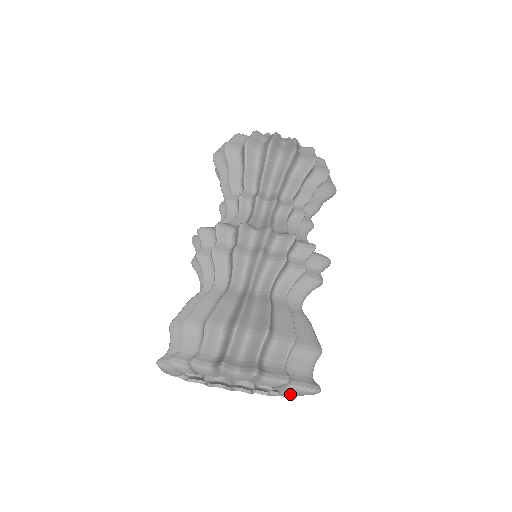
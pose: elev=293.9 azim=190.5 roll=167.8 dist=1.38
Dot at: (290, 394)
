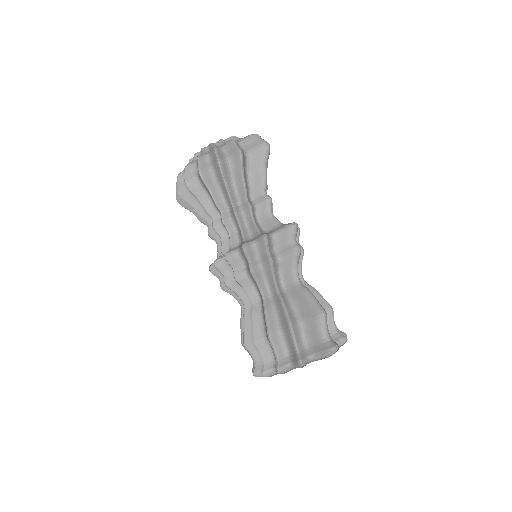
Dot at: occluded
